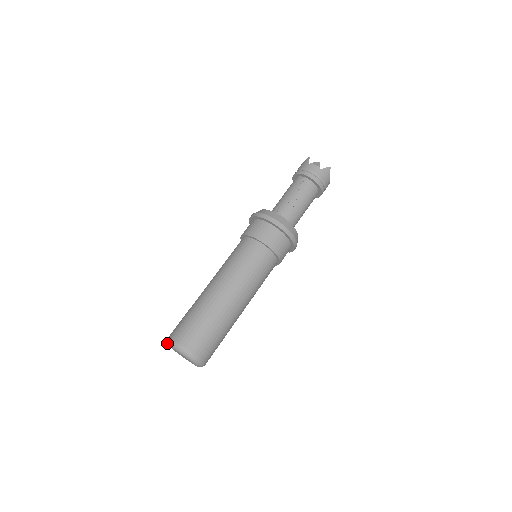
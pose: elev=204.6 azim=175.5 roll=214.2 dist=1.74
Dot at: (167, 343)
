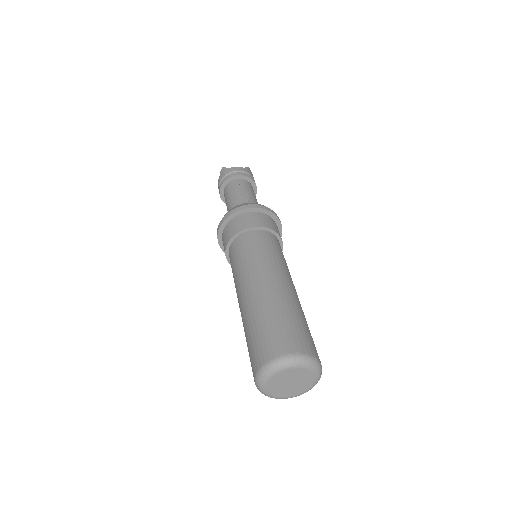
Dot at: (261, 380)
